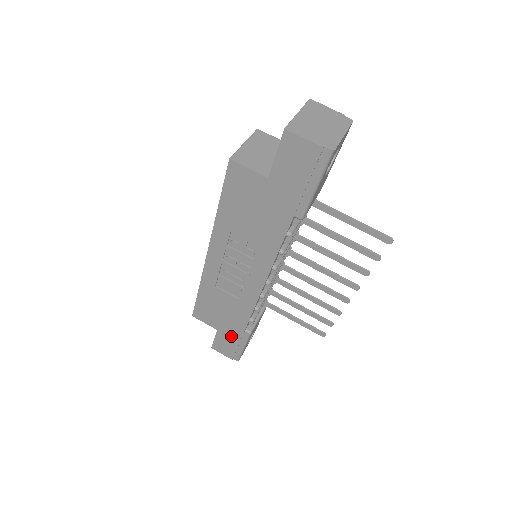
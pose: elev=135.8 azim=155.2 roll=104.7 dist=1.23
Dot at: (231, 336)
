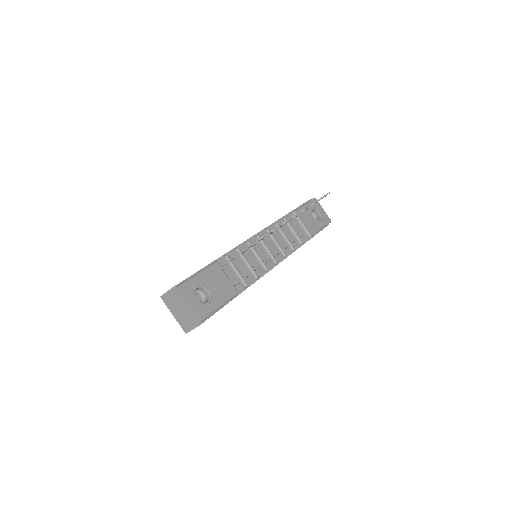
Dot at: occluded
